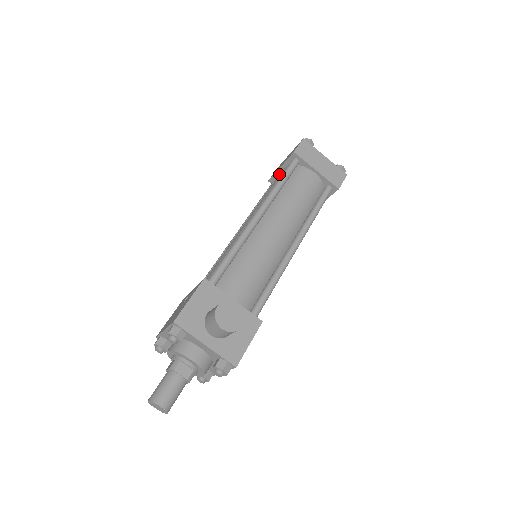
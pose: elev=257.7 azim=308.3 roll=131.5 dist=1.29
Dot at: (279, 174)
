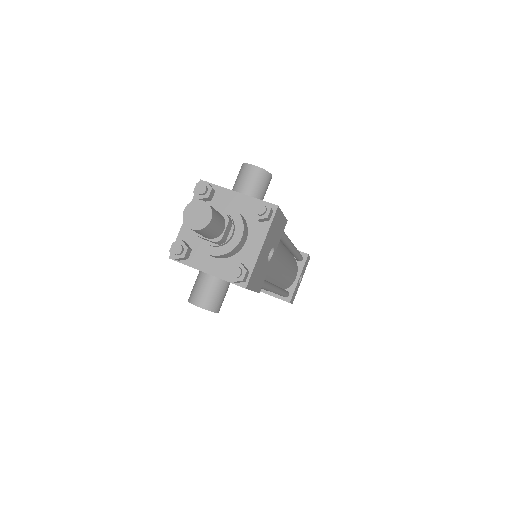
Dot at: occluded
